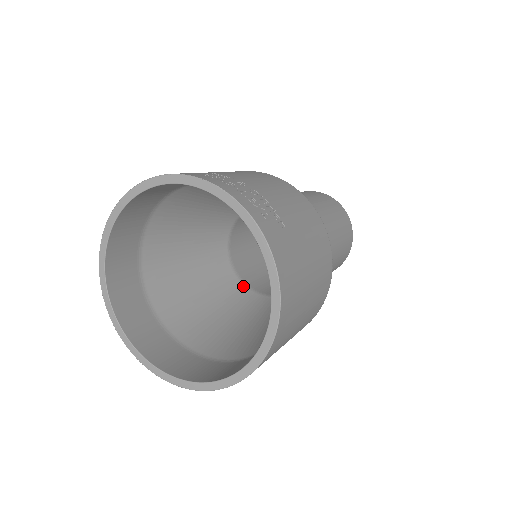
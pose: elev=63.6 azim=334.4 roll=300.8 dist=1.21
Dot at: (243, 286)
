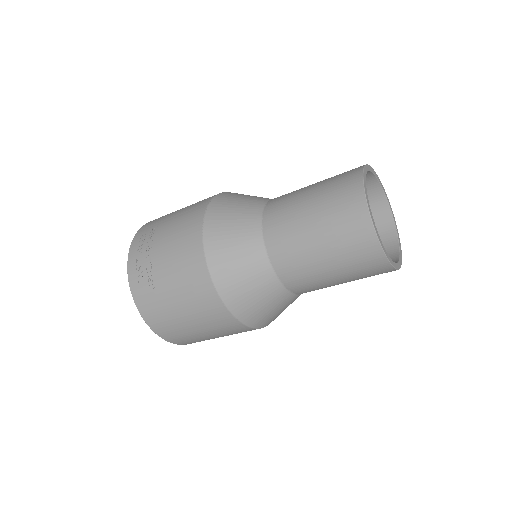
Dot at: occluded
